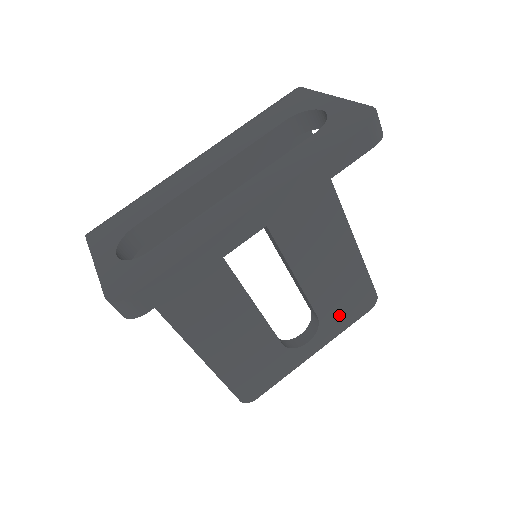
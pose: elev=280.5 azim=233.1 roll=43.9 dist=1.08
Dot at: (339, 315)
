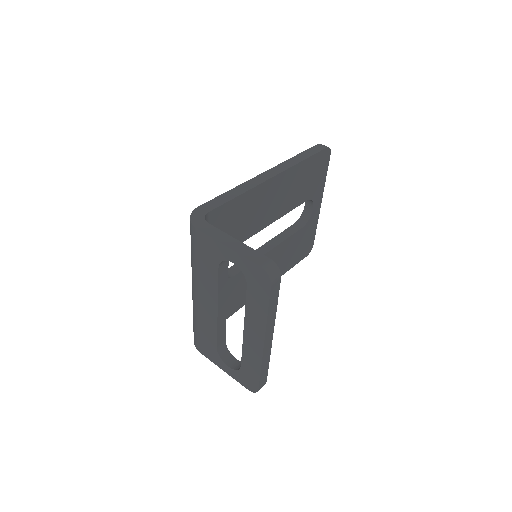
Dot at: (316, 183)
